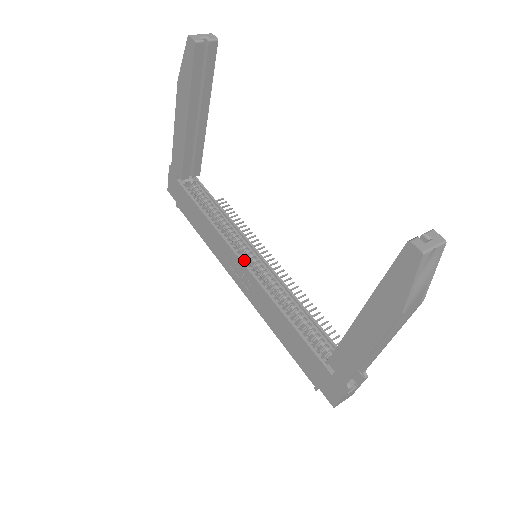
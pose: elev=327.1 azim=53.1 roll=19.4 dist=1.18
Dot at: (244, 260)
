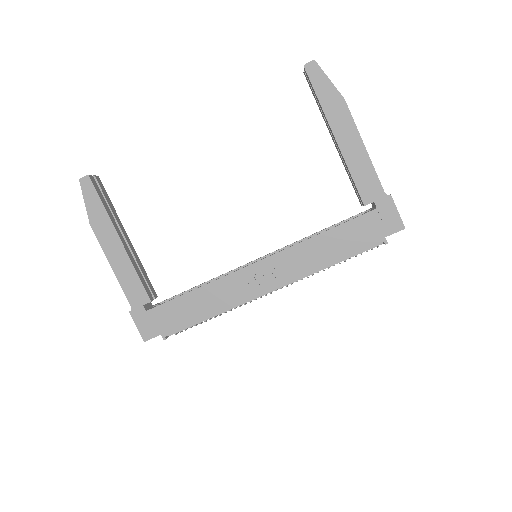
Dot at: (253, 266)
